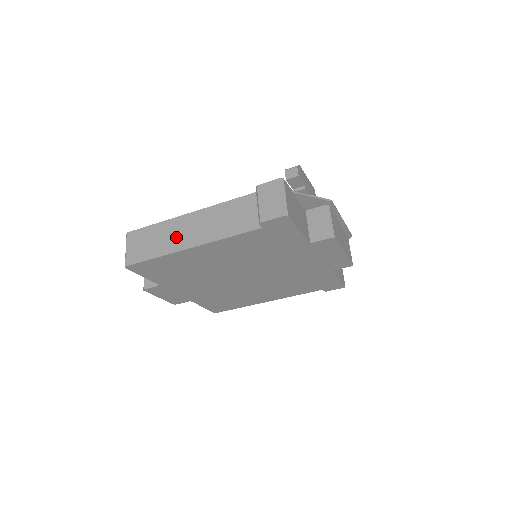
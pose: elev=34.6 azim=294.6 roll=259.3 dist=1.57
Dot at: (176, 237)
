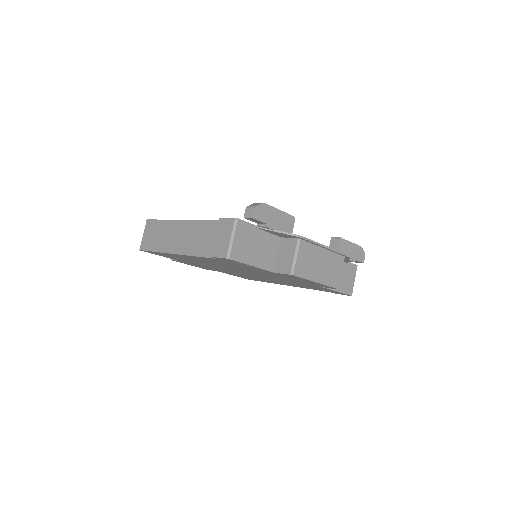
Dot at: (169, 239)
